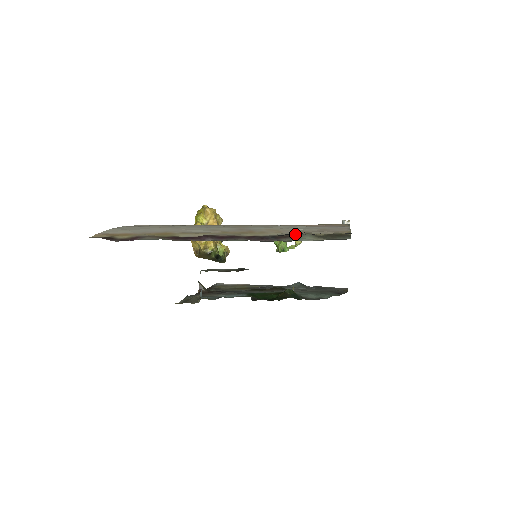
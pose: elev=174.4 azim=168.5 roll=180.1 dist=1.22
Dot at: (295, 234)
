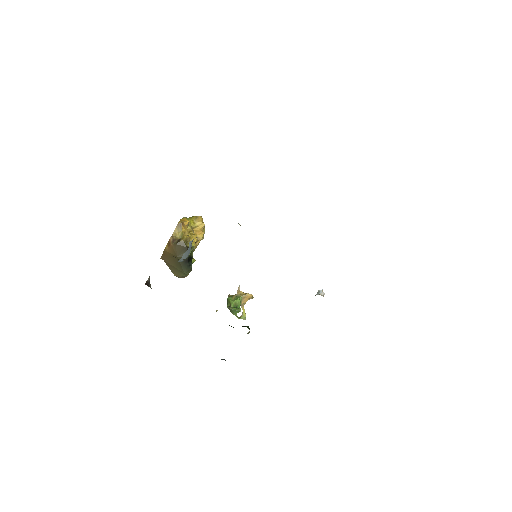
Dot at: occluded
